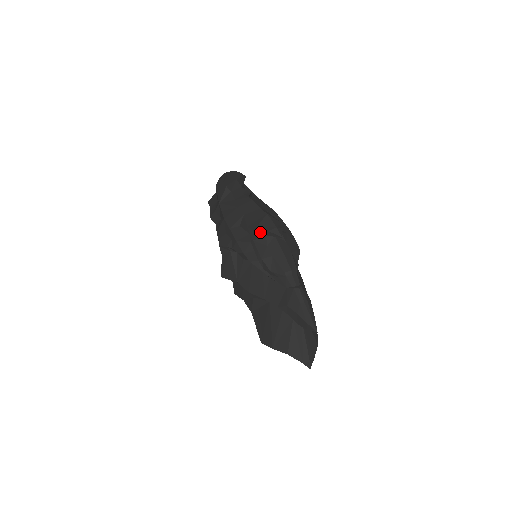
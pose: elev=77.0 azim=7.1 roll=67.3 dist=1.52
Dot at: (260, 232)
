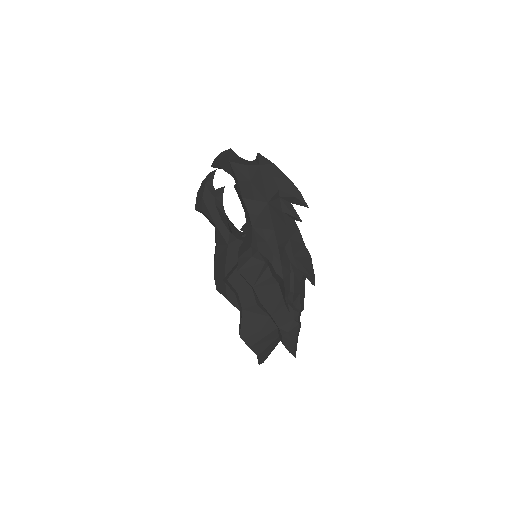
Dot at: (302, 270)
